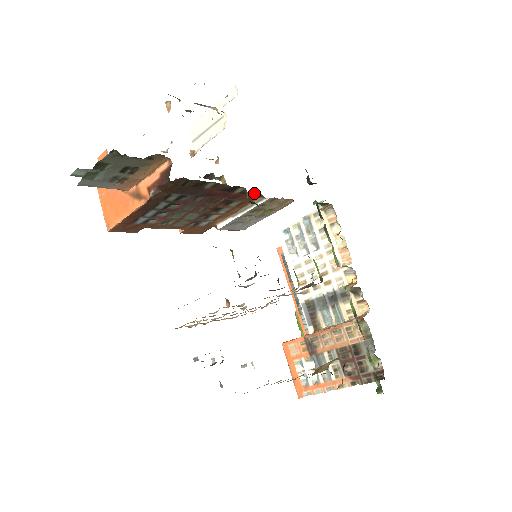
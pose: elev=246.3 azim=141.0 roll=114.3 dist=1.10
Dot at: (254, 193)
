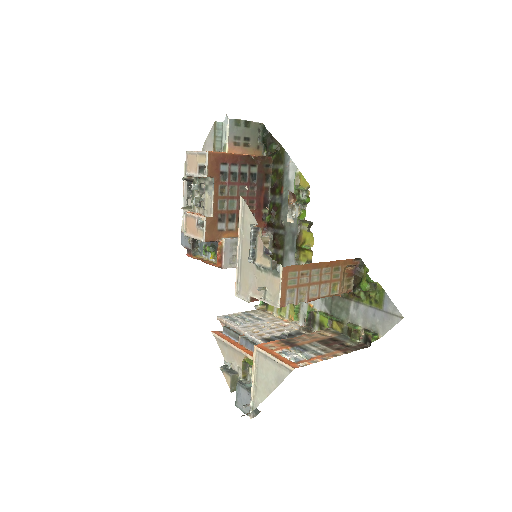
Dot at: (263, 226)
